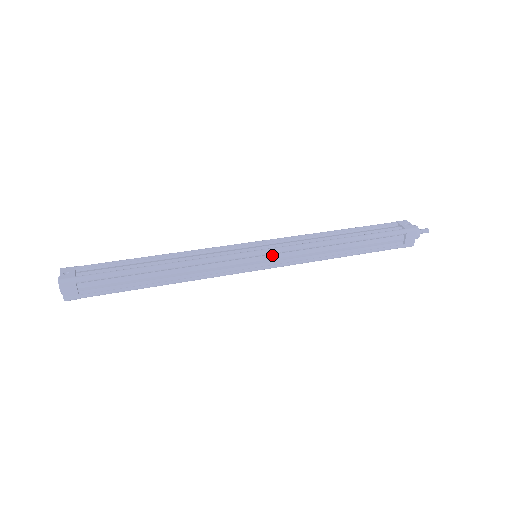
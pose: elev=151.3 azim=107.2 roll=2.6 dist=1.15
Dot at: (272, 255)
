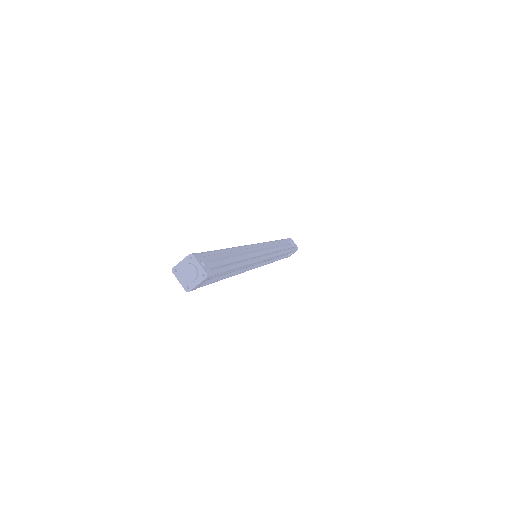
Dot at: occluded
